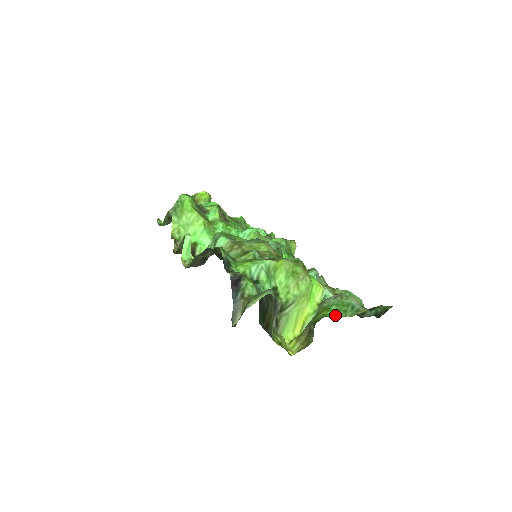
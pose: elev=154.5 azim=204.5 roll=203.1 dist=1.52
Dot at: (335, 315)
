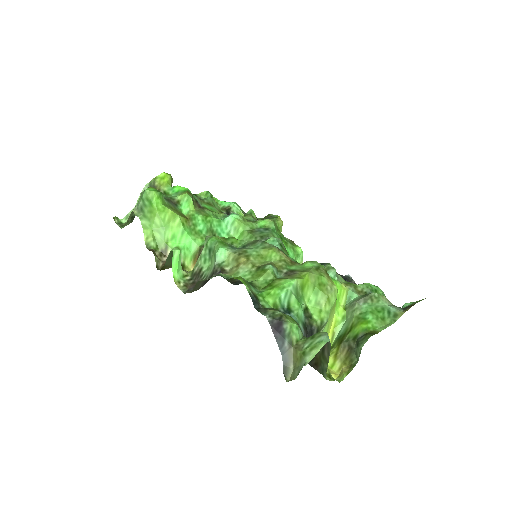
Dot at: (376, 327)
